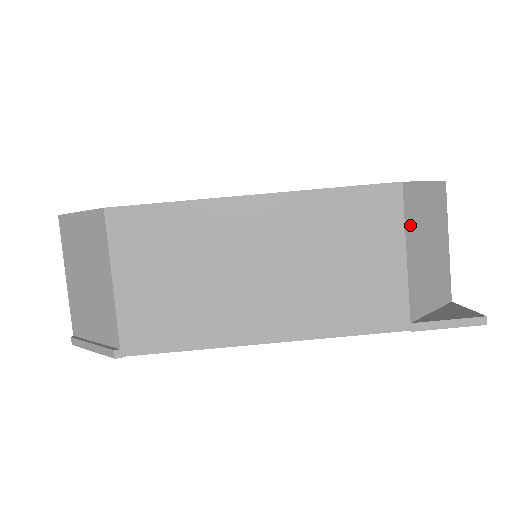
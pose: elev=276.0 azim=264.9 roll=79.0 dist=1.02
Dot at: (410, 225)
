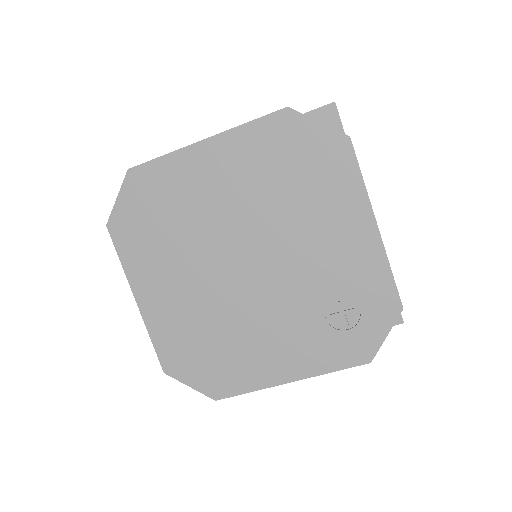
Dot at: occluded
